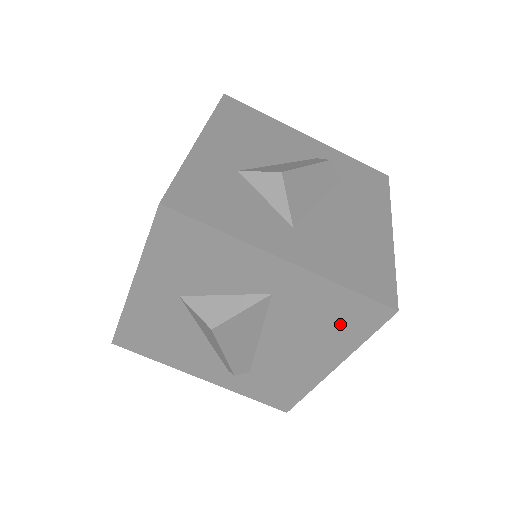
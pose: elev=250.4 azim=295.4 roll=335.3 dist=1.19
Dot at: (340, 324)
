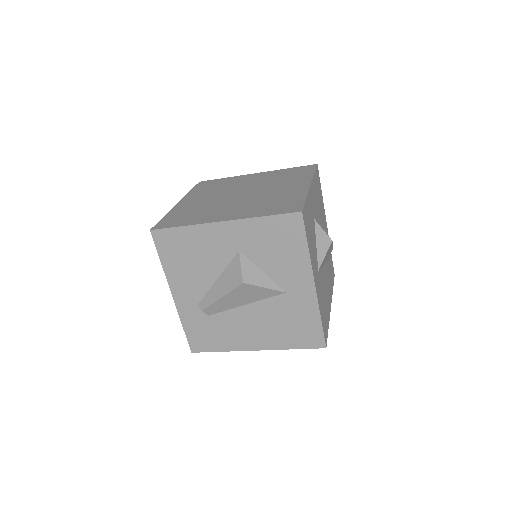
Dot at: (294, 332)
